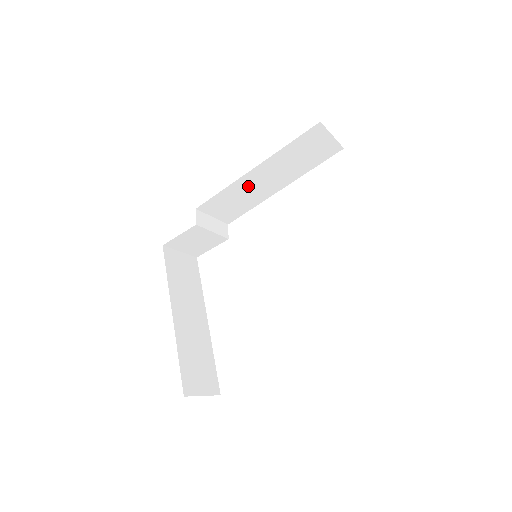
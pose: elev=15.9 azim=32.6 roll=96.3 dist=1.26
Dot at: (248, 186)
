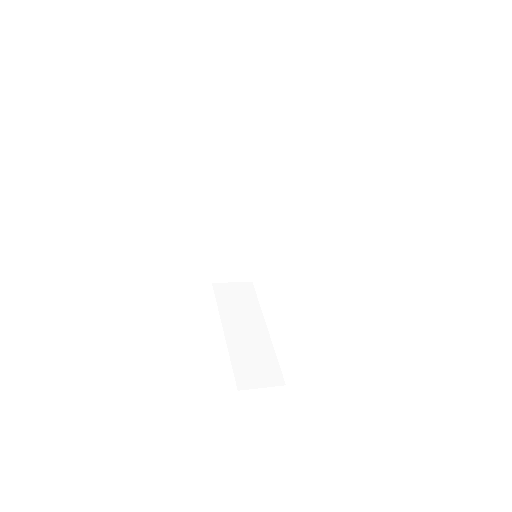
Dot at: (237, 207)
